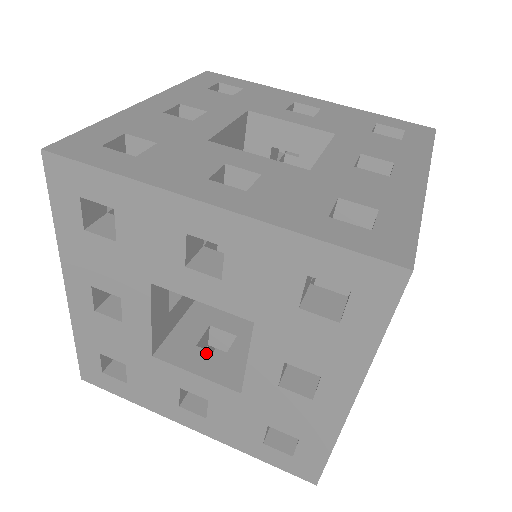
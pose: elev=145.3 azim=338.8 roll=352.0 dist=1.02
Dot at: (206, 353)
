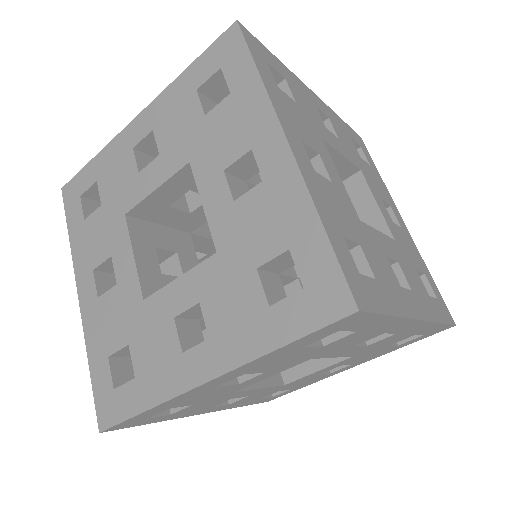
Dot at: occluded
